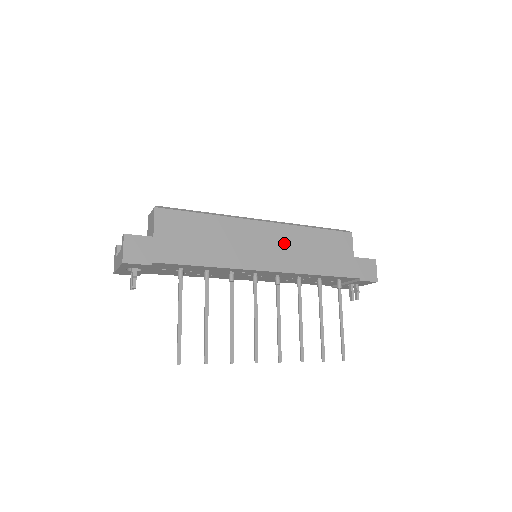
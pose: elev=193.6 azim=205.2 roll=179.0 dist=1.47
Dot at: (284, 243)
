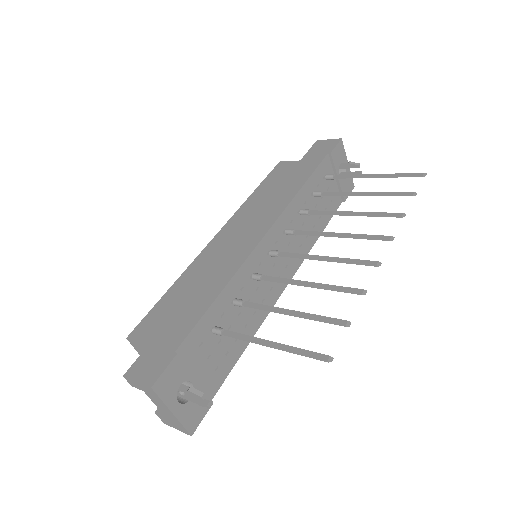
Dot at: (250, 218)
